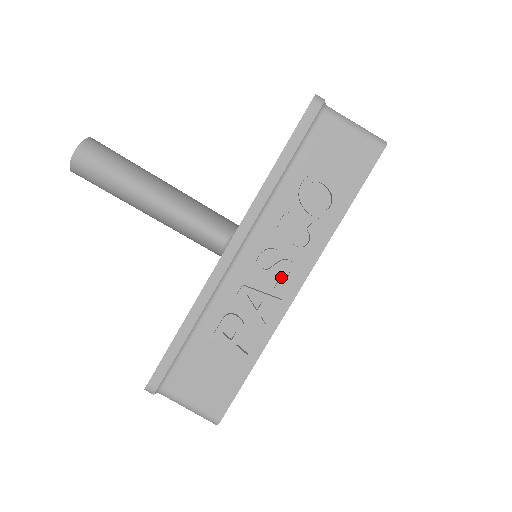
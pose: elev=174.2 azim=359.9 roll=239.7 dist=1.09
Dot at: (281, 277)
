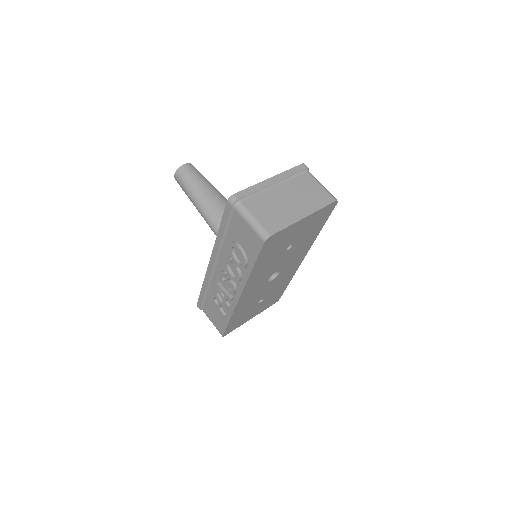
Dot at: occluded
